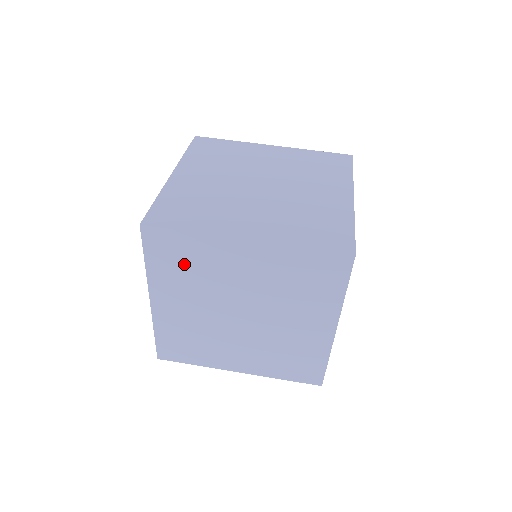
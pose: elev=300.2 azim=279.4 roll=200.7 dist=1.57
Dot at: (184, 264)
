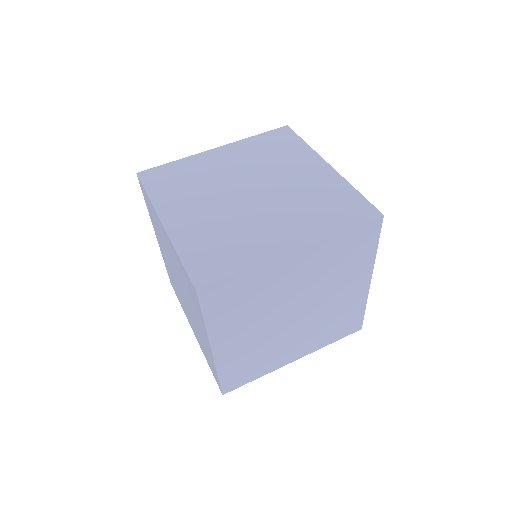
Dot at: (154, 219)
